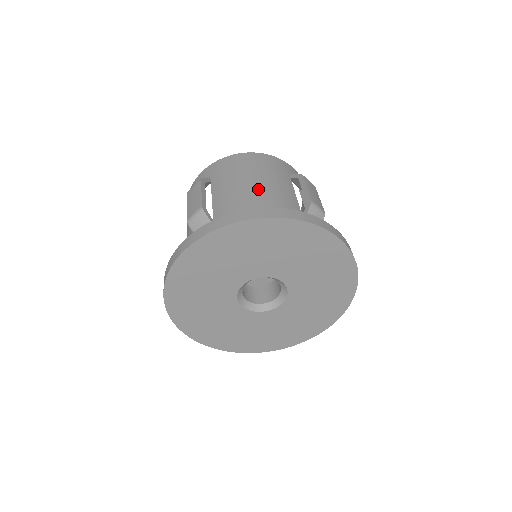
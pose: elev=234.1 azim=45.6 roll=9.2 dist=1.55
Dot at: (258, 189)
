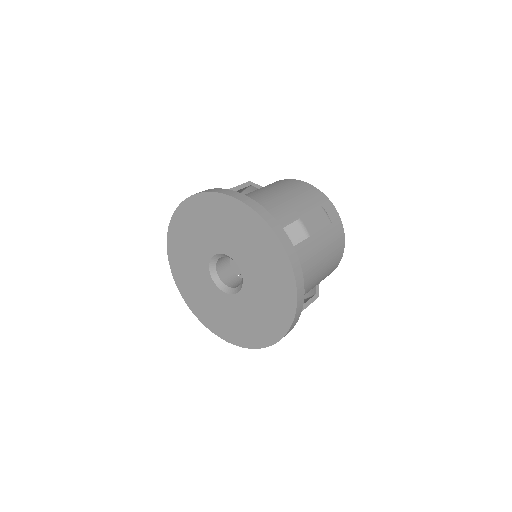
Dot at: (272, 197)
